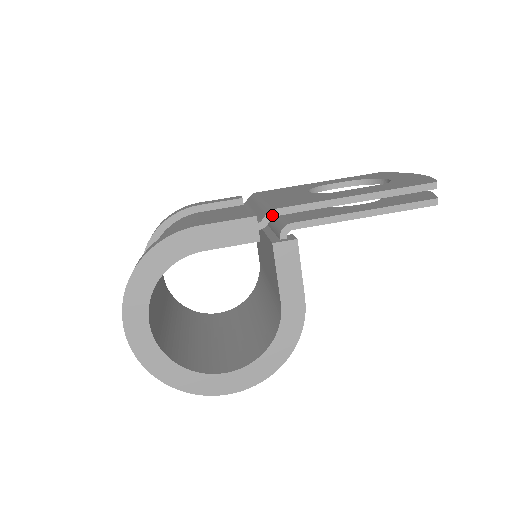
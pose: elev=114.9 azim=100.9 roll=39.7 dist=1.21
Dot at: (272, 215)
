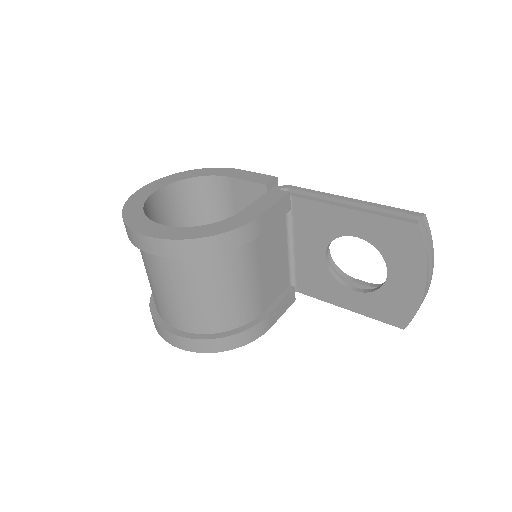
Dot at: (287, 187)
